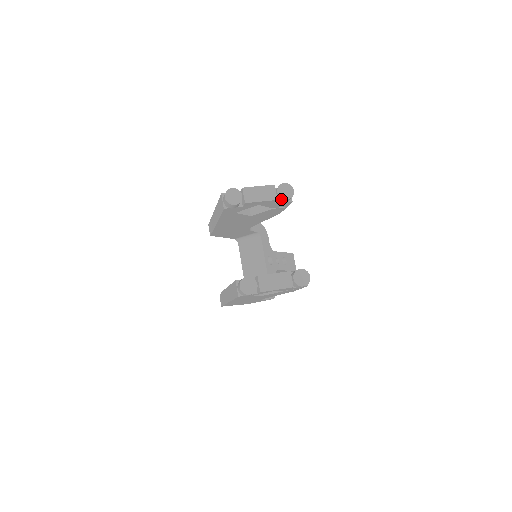
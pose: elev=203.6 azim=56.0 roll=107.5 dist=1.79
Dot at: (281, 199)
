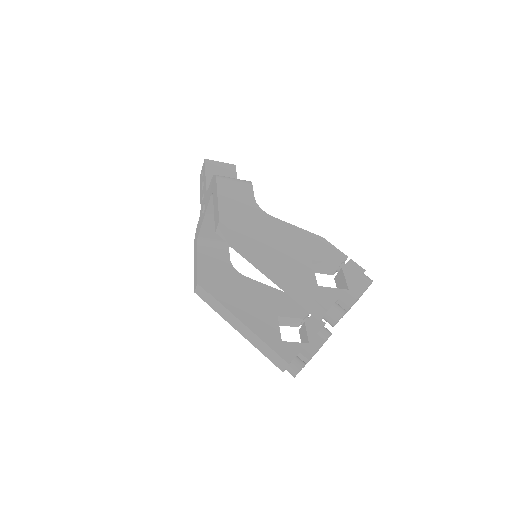
Dot at: occluded
